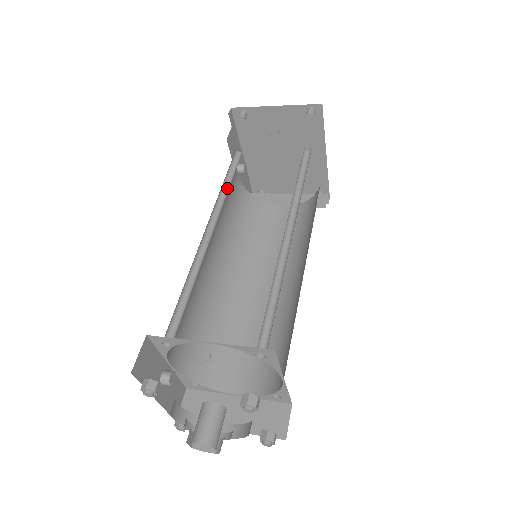
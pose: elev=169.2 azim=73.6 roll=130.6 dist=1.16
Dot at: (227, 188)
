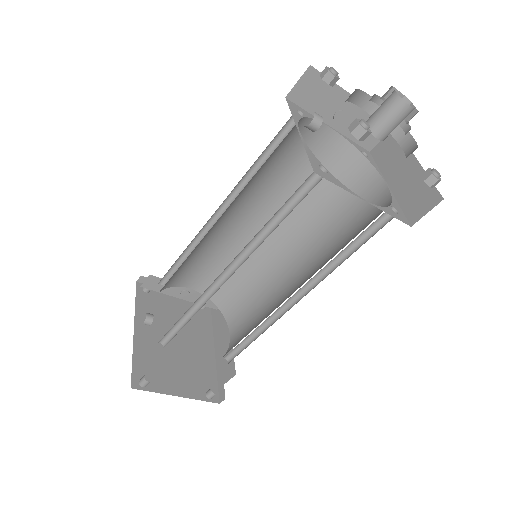
Dot at: occluded
